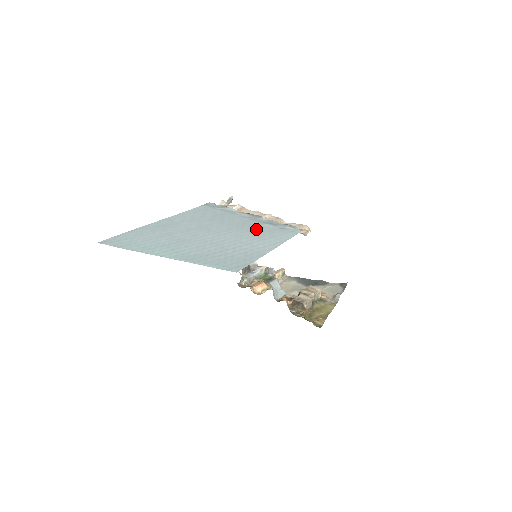
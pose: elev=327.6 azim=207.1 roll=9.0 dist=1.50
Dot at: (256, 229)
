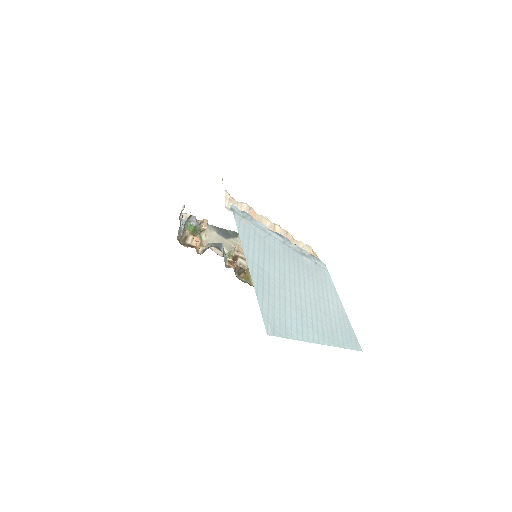
Dot at: (308, 270)
